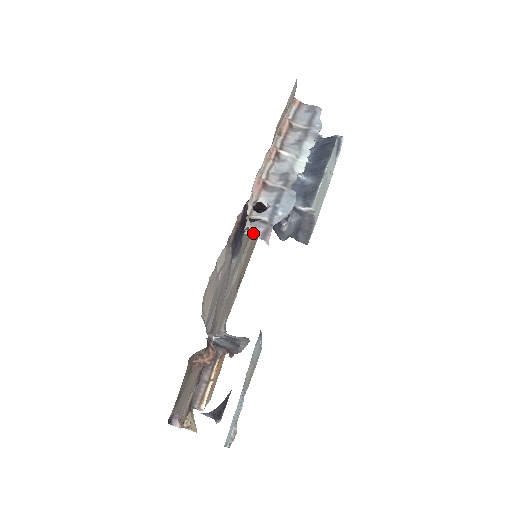
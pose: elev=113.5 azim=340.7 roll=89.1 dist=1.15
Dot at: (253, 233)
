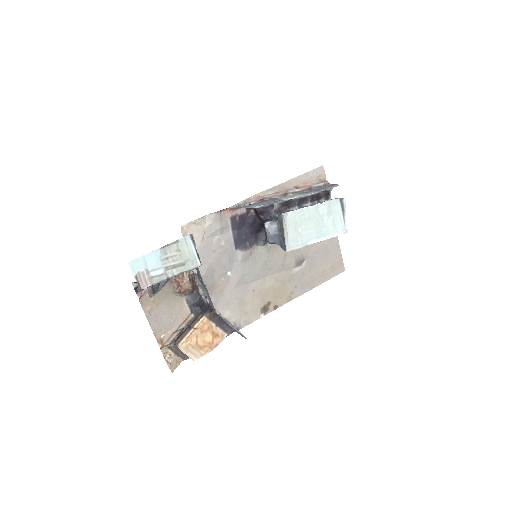
Dot at: (232, 208)
